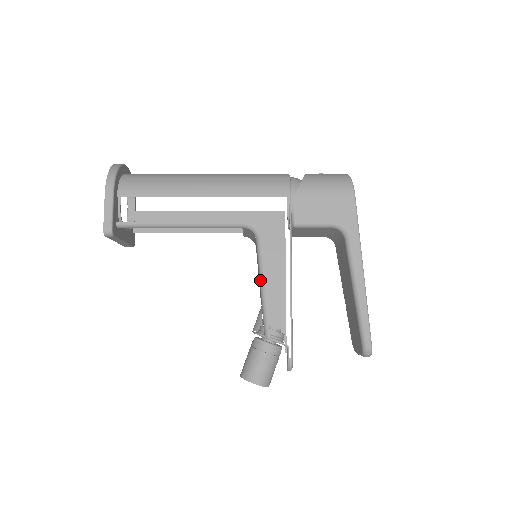
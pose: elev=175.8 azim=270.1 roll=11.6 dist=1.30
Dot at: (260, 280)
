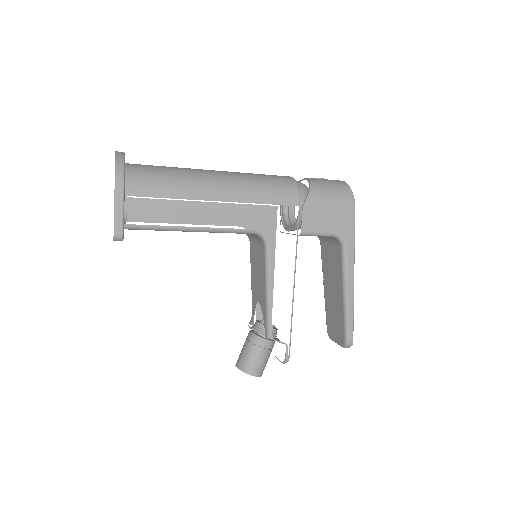
Dot at: (266, 285)
